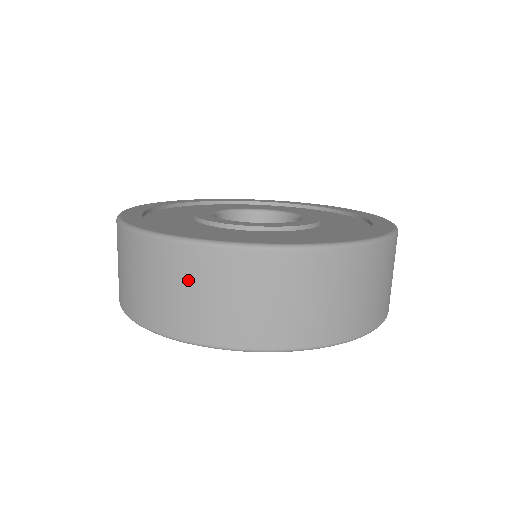
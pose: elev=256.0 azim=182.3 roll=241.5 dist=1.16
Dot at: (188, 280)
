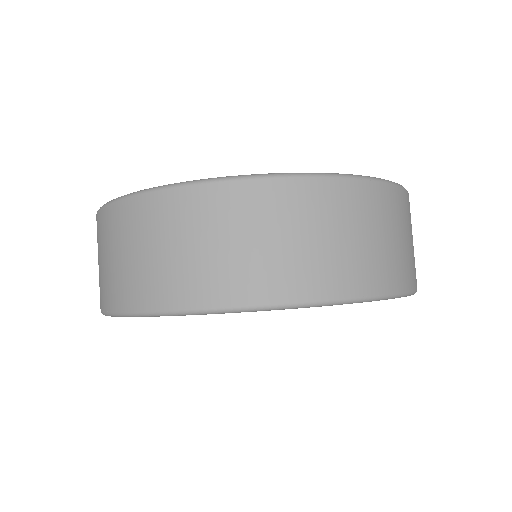
Dot at: (371, 221)
